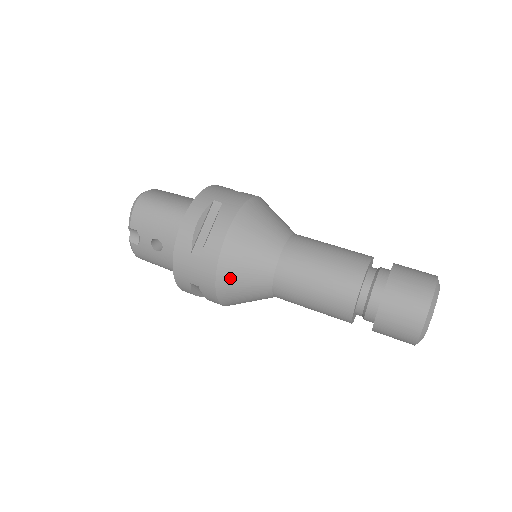
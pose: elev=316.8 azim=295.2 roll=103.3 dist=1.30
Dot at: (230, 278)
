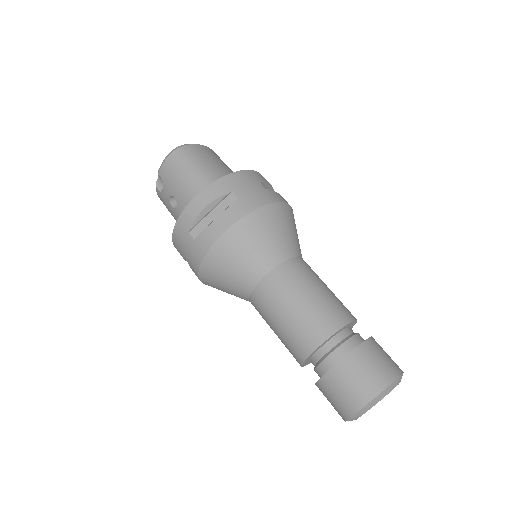
Dot at: (213, 272)
